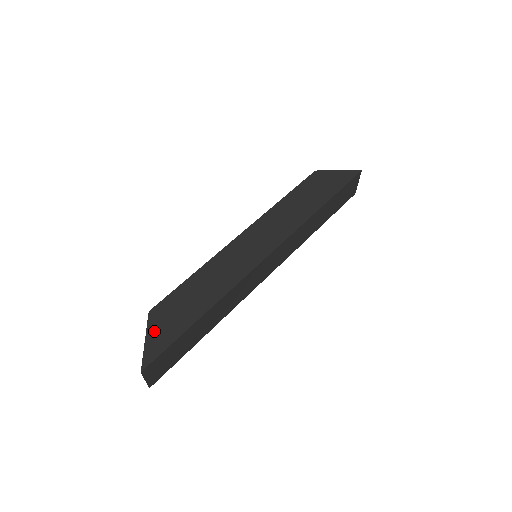
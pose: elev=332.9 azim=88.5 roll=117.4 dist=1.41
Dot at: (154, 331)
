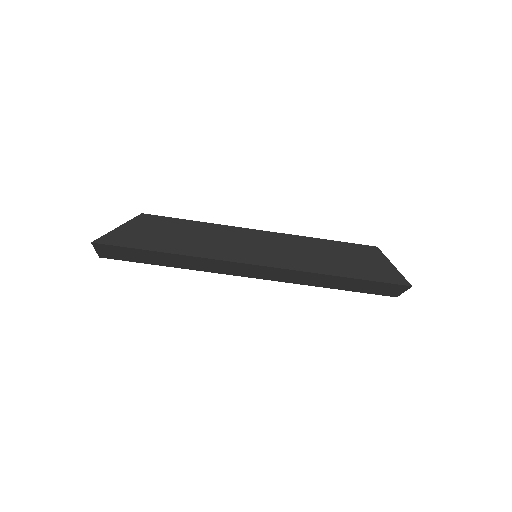
Dot at: (128, 228)
